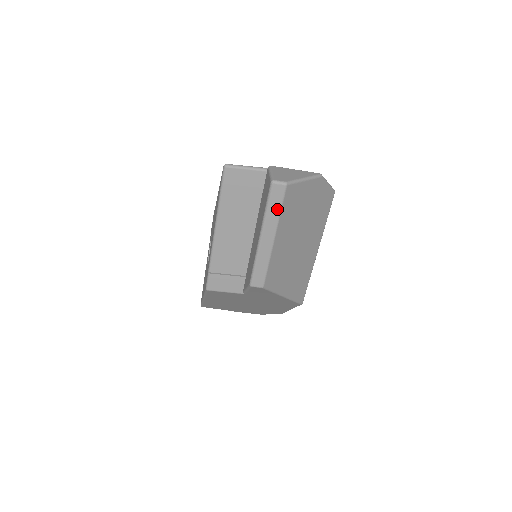
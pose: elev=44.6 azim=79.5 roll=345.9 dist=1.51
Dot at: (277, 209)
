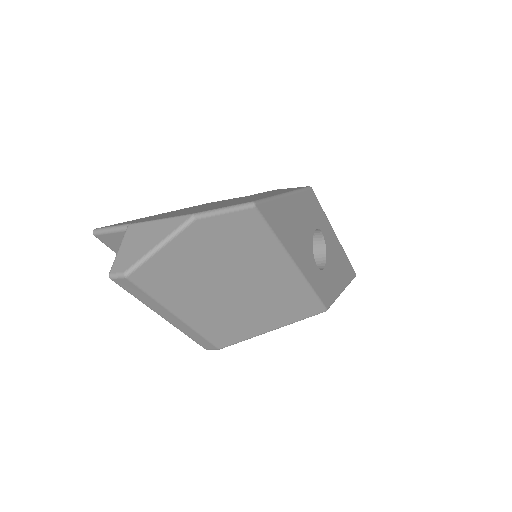
Dot at: (146, 297)
